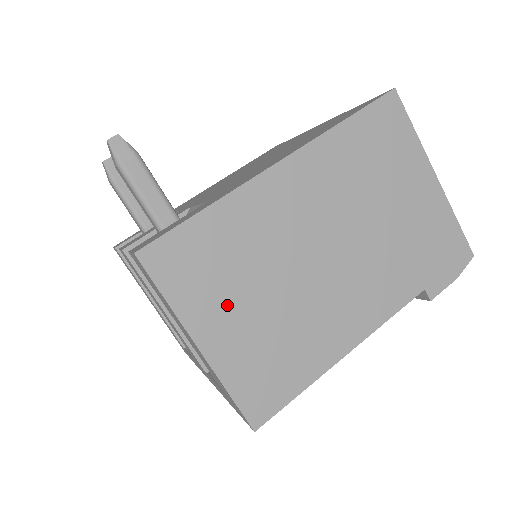
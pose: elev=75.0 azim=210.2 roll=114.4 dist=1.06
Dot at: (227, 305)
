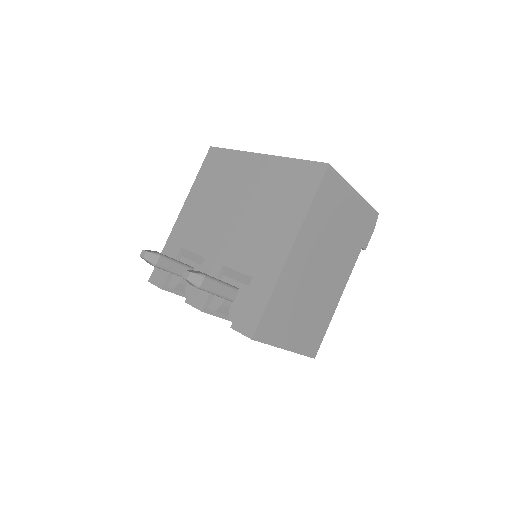
Dot at: (291, 326)
